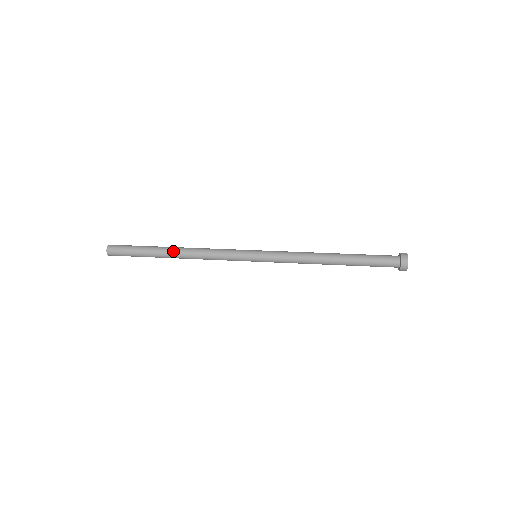
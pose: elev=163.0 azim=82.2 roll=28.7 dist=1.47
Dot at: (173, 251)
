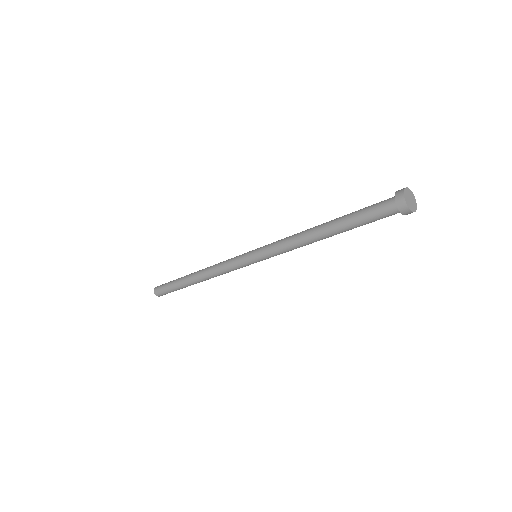
Dot at: occluded
